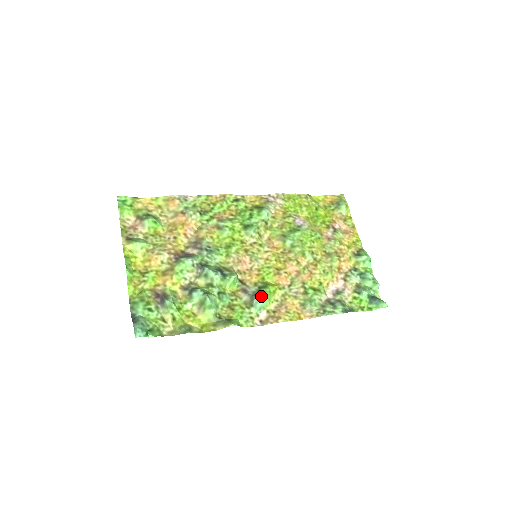
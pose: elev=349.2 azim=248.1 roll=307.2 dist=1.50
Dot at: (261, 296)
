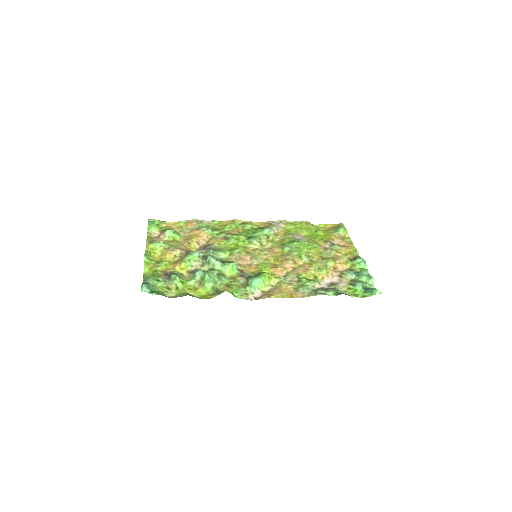
Dot at: (255, 277)
